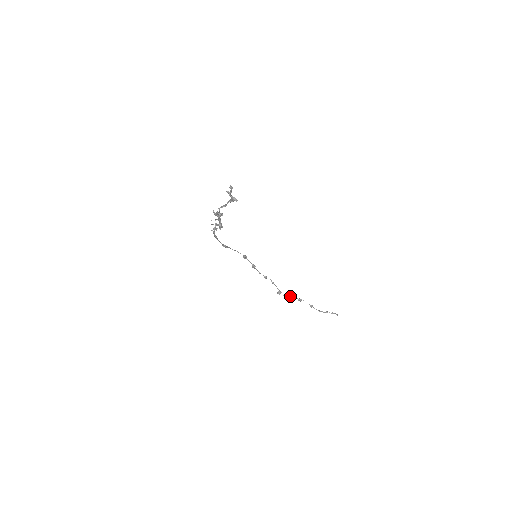
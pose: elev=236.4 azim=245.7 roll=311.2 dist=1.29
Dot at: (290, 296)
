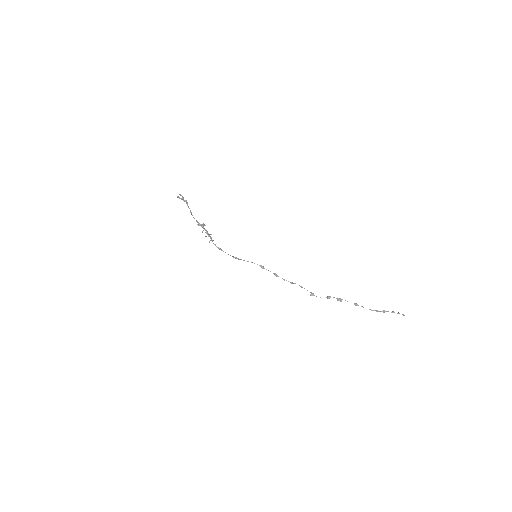
Dot at: (327, 297)
